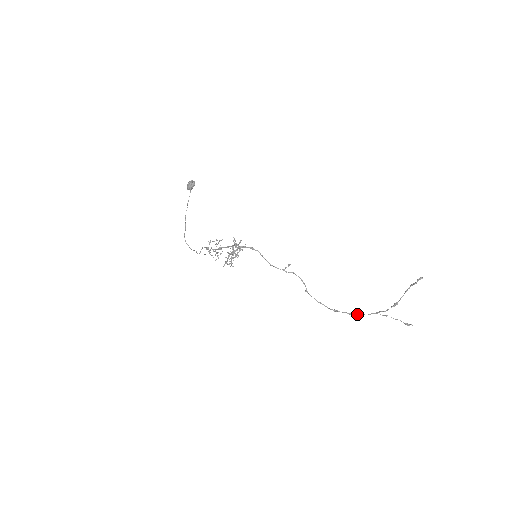
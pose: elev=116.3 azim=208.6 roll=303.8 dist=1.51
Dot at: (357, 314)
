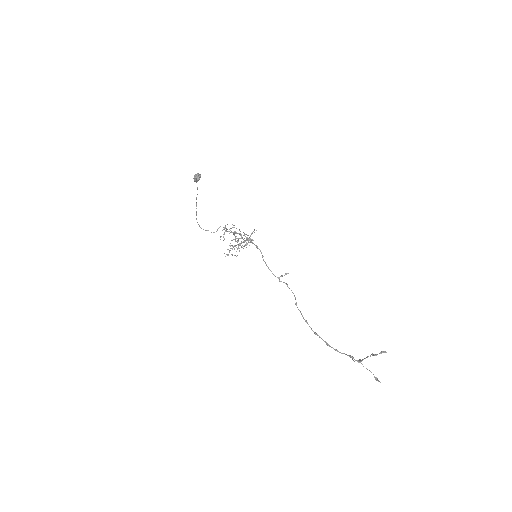
Dot at: (332, 347)
